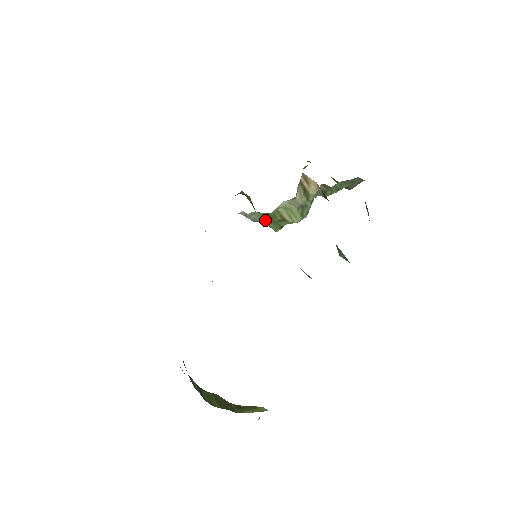
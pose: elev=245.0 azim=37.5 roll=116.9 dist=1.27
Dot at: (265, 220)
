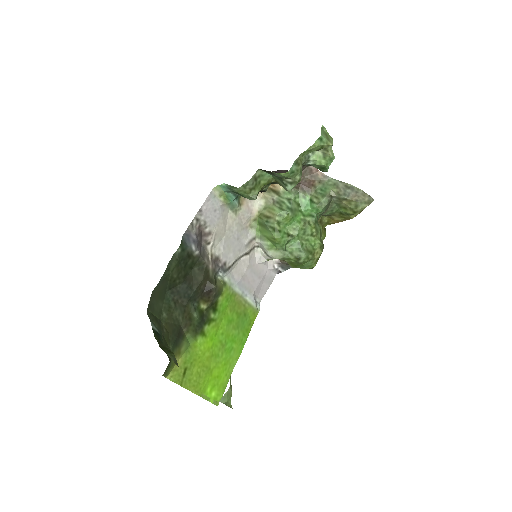
Dot at: (265, 235)
